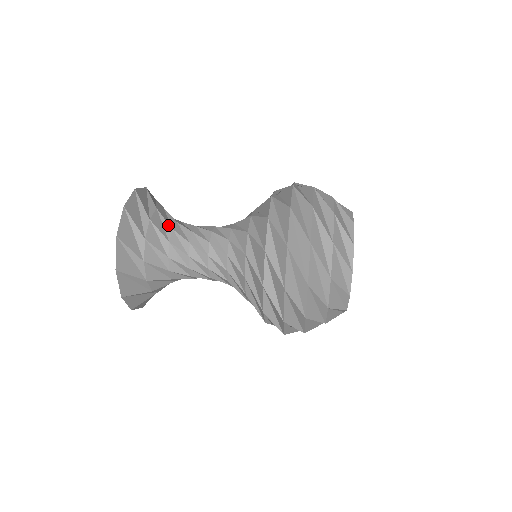
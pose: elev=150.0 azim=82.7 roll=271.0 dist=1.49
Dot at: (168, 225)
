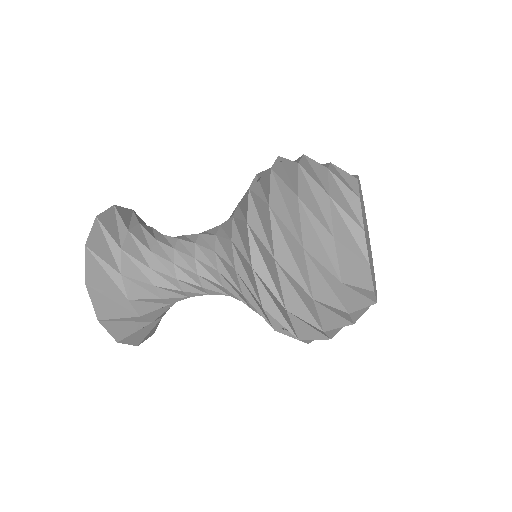
Dot at: occluded
